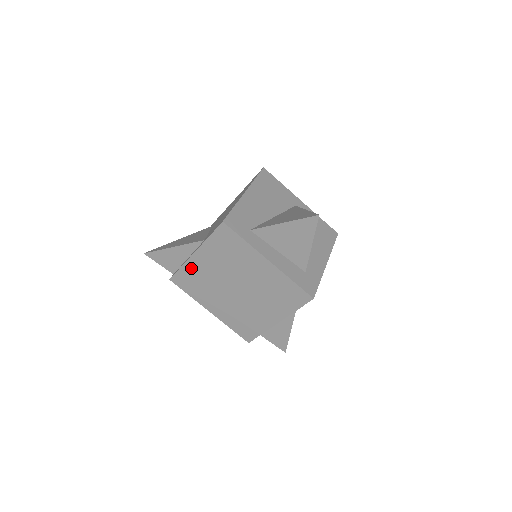
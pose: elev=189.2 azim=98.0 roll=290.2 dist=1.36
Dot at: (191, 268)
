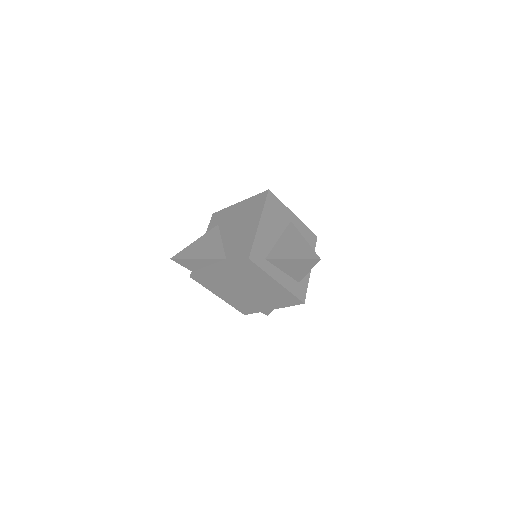
Dot at: (212, 275)
